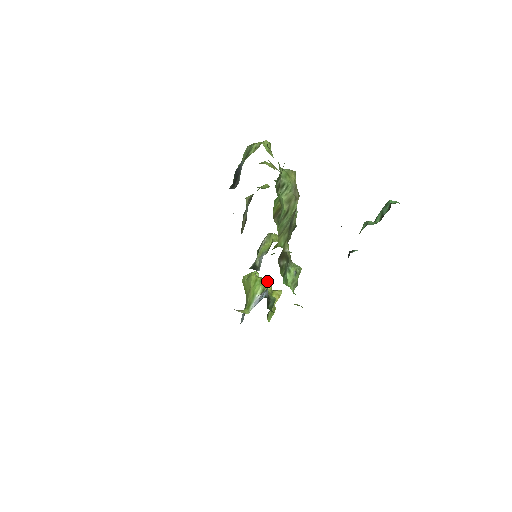
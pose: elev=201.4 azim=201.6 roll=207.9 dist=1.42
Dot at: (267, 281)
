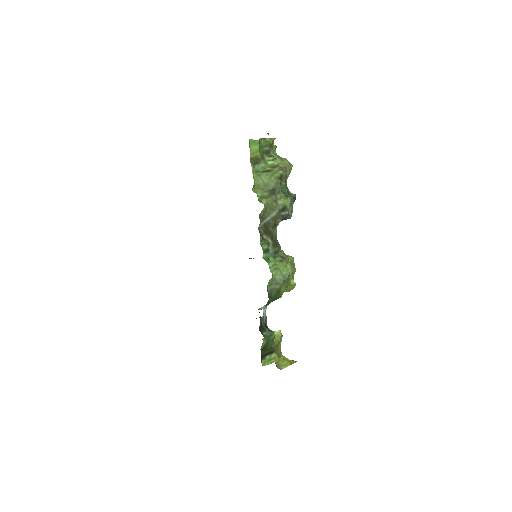
Dot at: occluded
